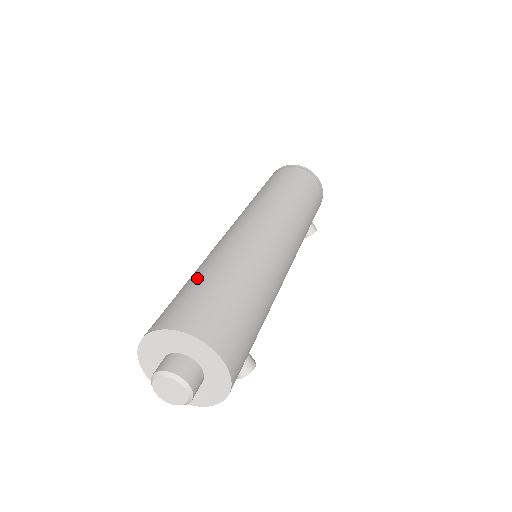
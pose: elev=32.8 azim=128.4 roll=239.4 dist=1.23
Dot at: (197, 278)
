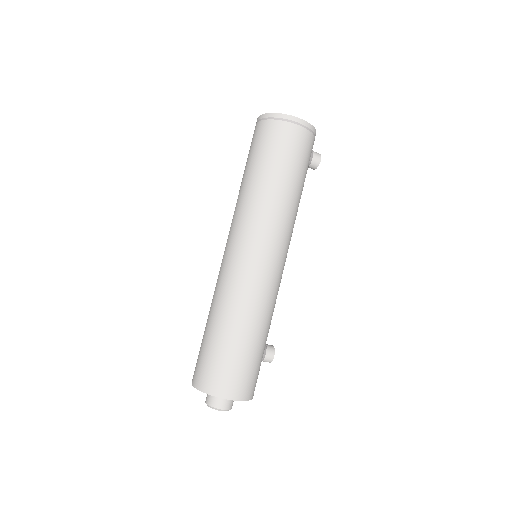
Dot at: (207, 331)
